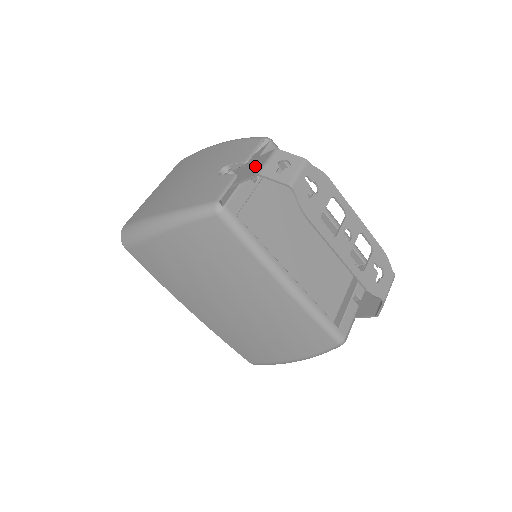
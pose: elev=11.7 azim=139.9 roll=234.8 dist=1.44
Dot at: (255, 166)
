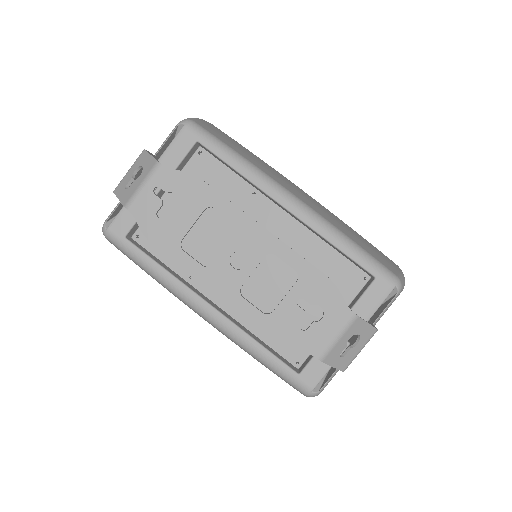
Dot at: occluded
